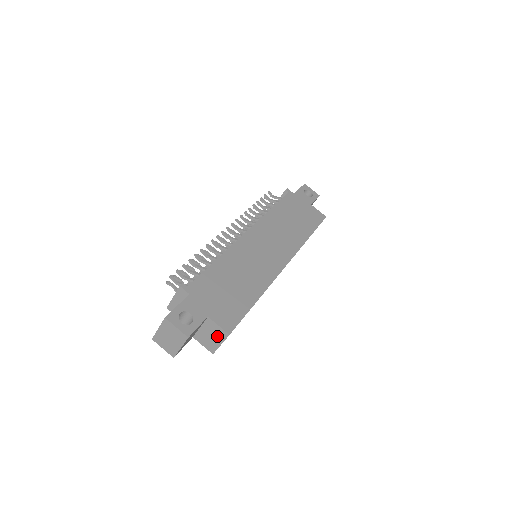
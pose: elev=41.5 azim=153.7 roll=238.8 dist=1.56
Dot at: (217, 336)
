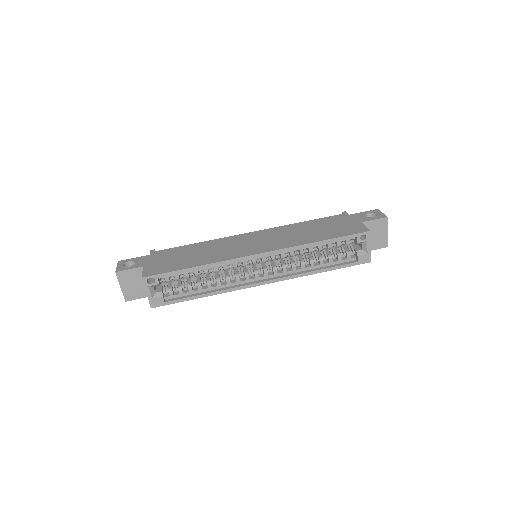
Dot at: occluded
